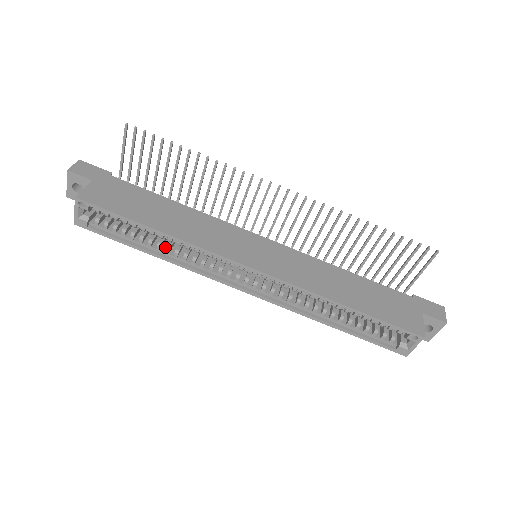
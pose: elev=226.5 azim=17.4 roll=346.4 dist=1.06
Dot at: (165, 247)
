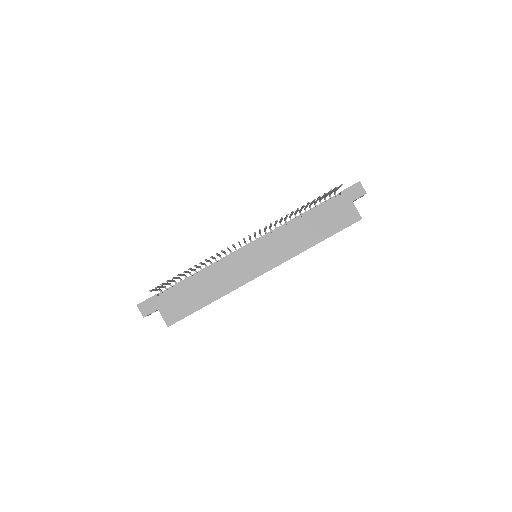
Dot at: occluded
